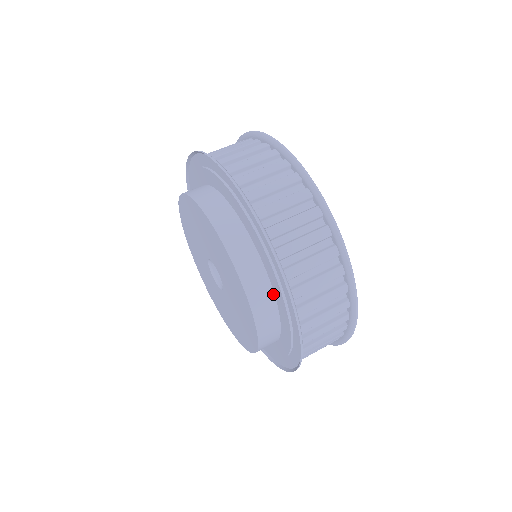
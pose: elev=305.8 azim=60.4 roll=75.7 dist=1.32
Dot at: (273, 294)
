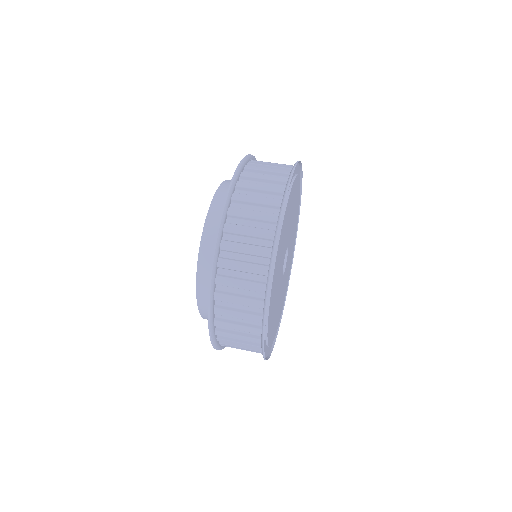
Dot at: occluded
